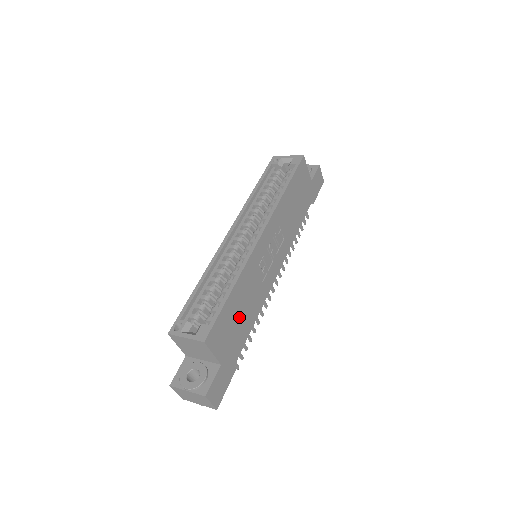
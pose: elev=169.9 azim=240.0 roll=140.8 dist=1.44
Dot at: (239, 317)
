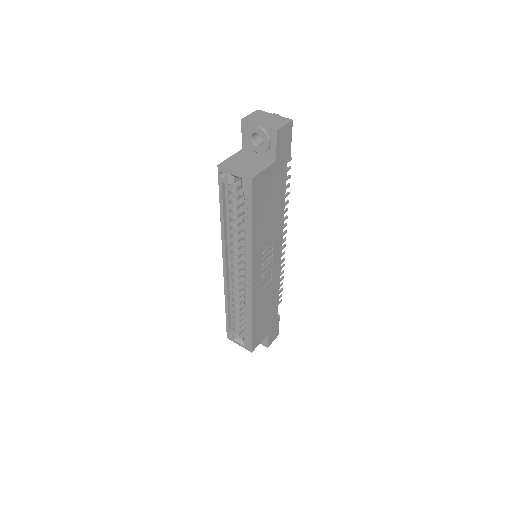
Dot at: (266, 313)
